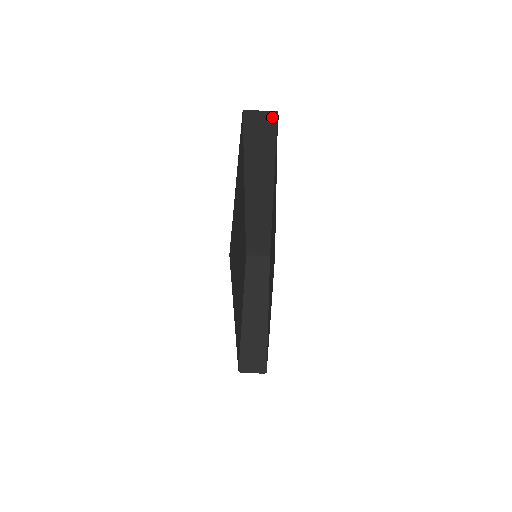
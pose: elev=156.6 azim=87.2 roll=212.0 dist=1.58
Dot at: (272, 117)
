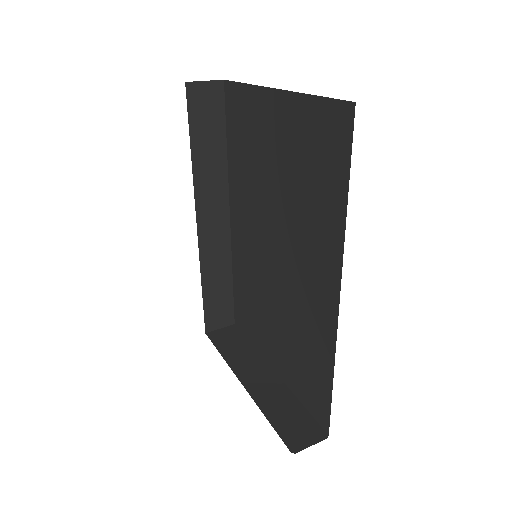
Dot at: (218, 89)
